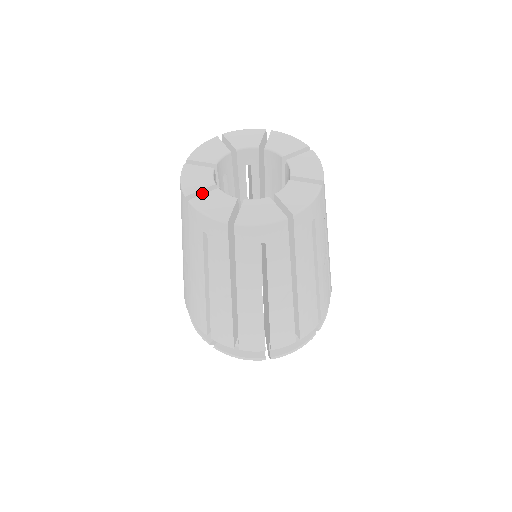
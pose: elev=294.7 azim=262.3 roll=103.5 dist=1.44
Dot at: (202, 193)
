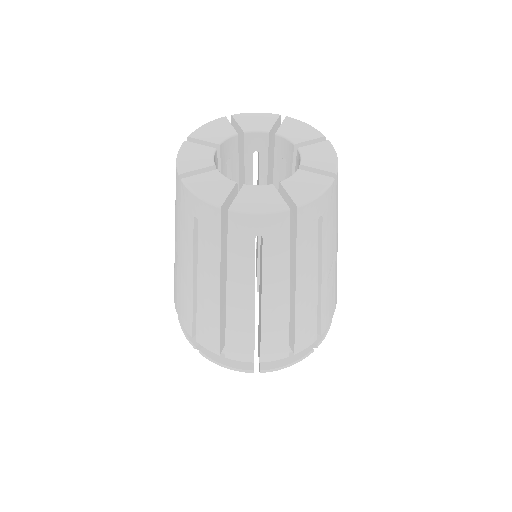
Dot at: (198, 173)
